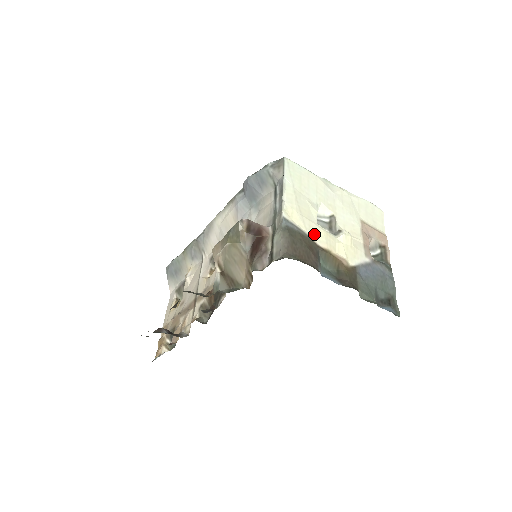
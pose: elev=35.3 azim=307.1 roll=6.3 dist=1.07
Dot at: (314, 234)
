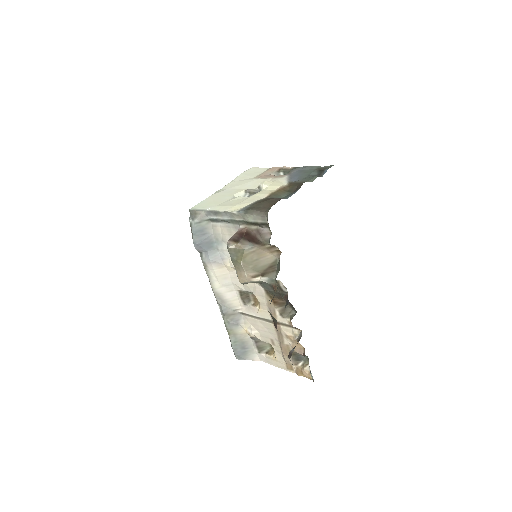
Dot at: (256, 199)
